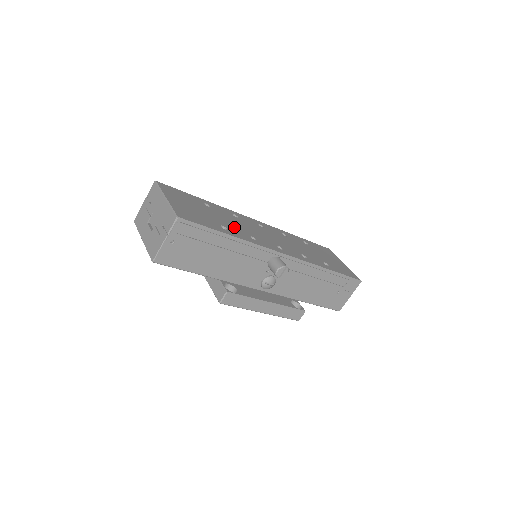
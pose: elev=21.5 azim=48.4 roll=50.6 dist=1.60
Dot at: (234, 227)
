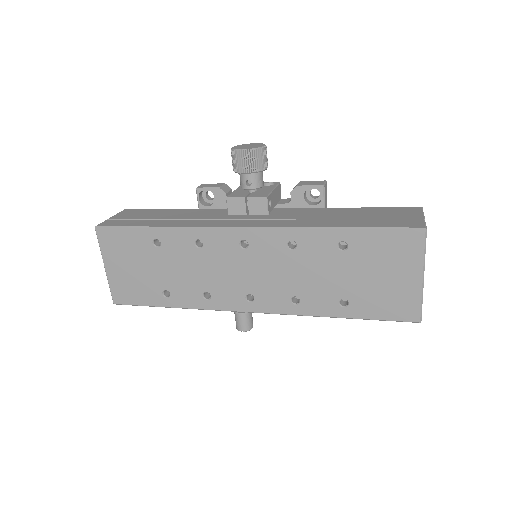
Dot at: (184, 283)
